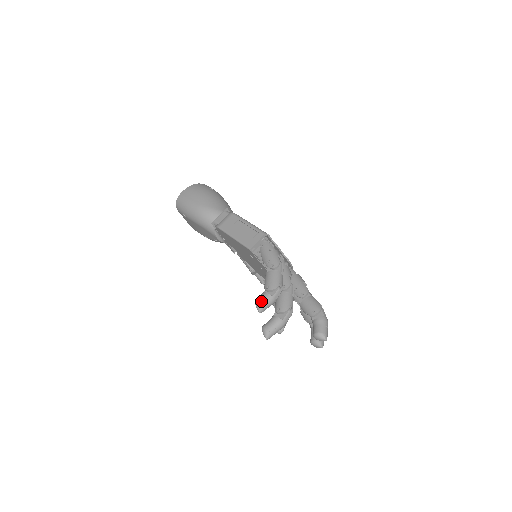
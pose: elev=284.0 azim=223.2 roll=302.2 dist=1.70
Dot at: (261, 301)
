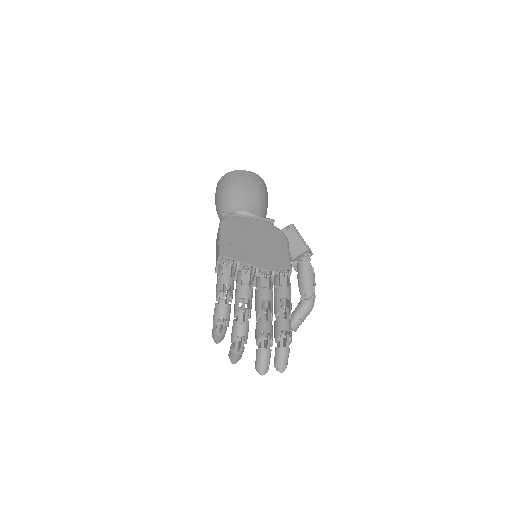
Dot at: (212, 335)
